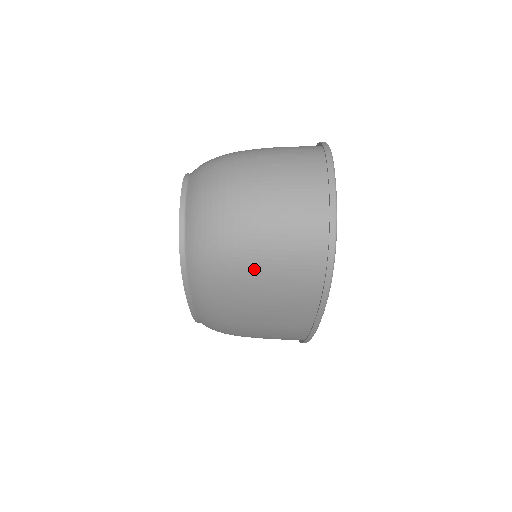
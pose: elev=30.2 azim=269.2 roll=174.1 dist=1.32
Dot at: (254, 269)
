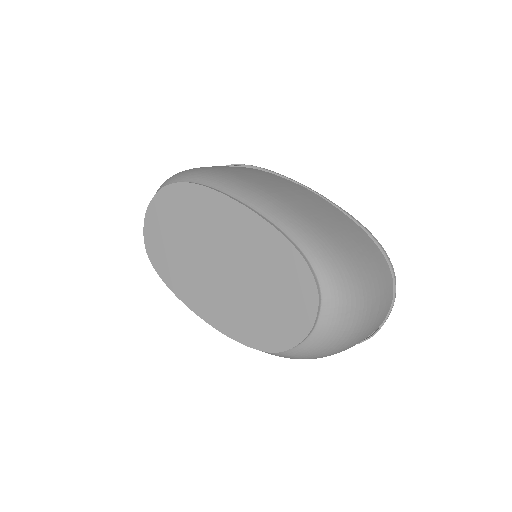
Dot at: occluded
